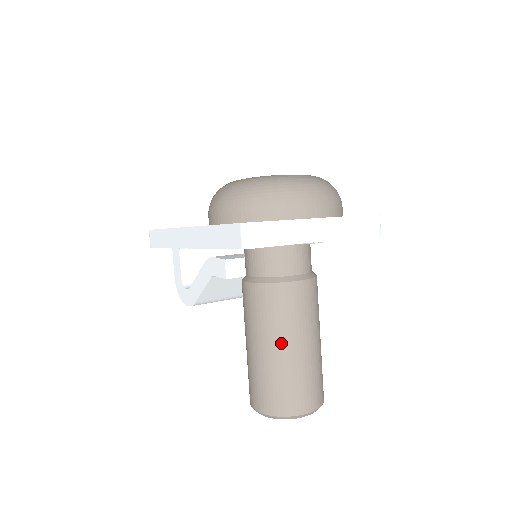
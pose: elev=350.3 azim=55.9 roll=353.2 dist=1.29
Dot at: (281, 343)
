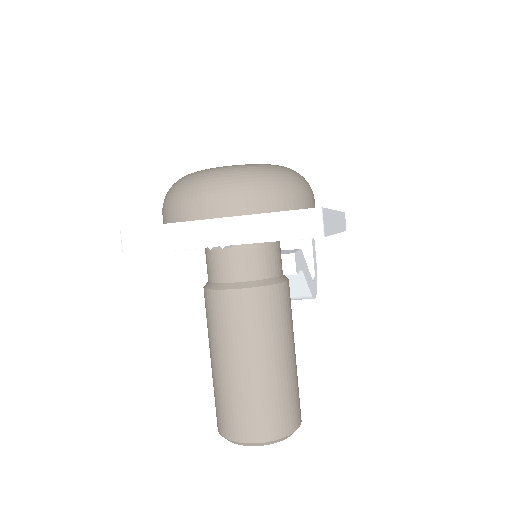
Dot at: (215, 356)
